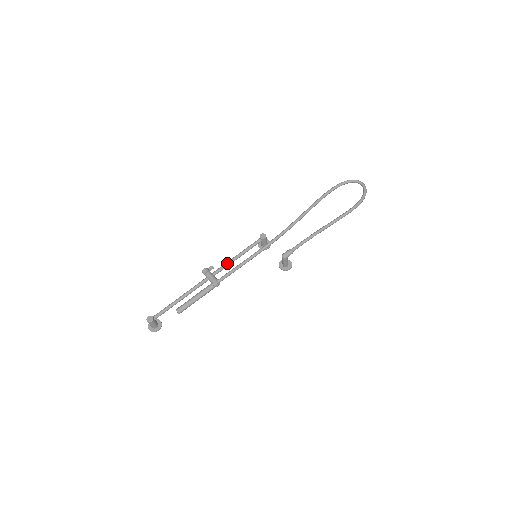
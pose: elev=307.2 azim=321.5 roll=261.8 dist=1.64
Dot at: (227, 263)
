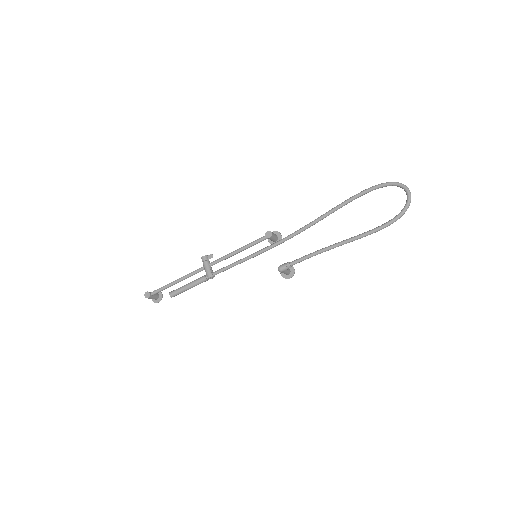
Dot at: (225, 256)
